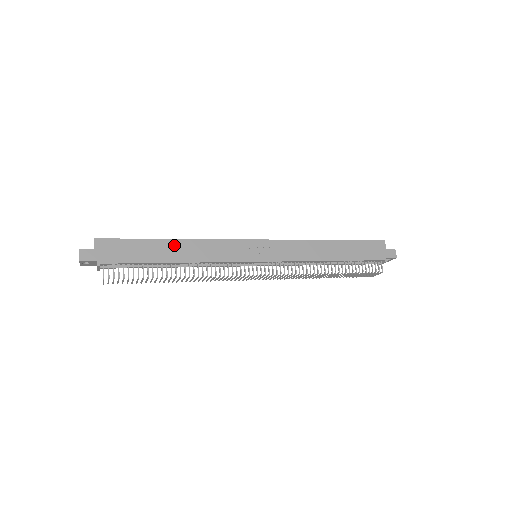
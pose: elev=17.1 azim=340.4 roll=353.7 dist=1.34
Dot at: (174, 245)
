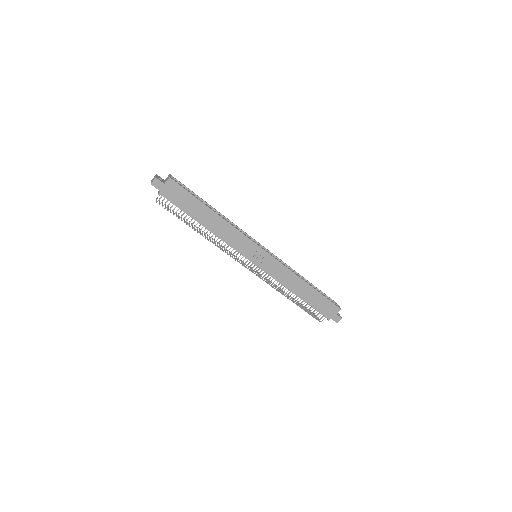
Dot at: (212, 216)
